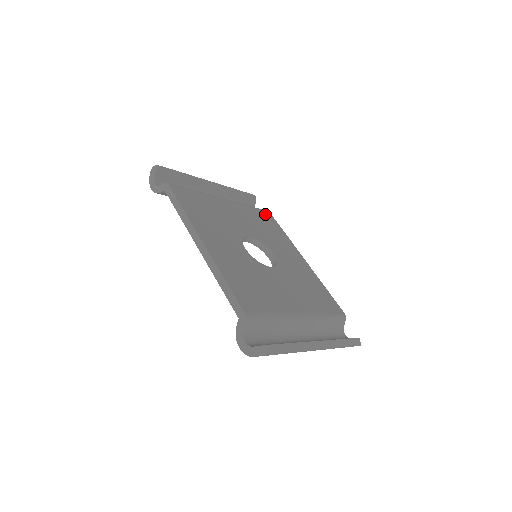
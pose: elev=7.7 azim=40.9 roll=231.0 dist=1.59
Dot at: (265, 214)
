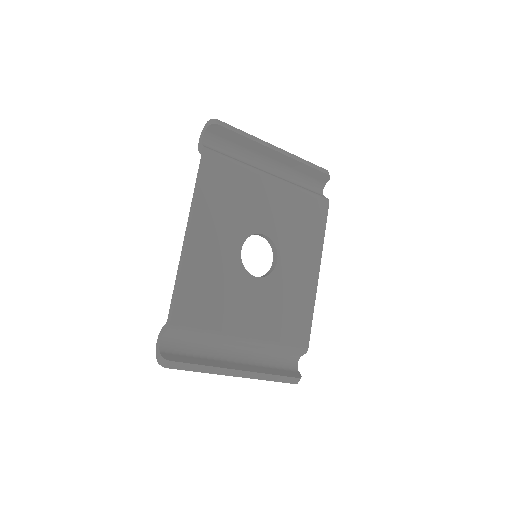
Dot at: (318, 205)
